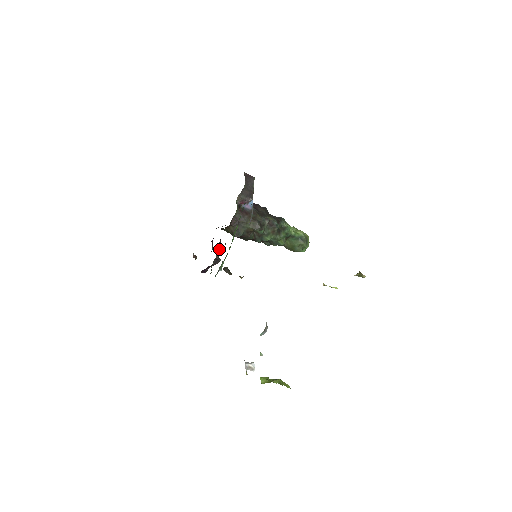
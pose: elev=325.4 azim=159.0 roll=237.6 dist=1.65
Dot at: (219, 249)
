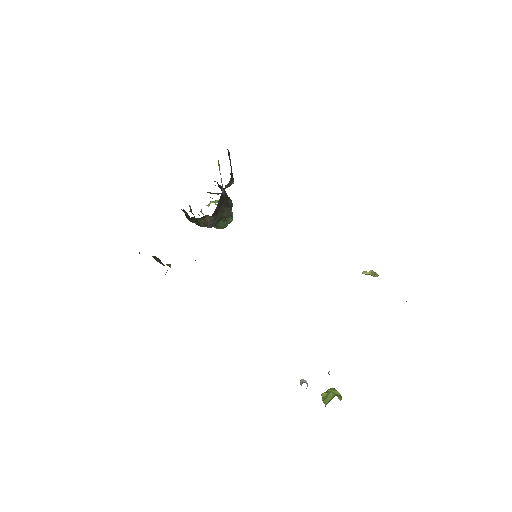
Dot at: occluded
